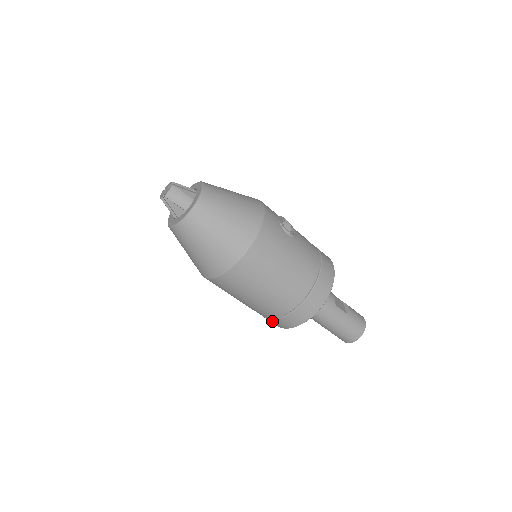
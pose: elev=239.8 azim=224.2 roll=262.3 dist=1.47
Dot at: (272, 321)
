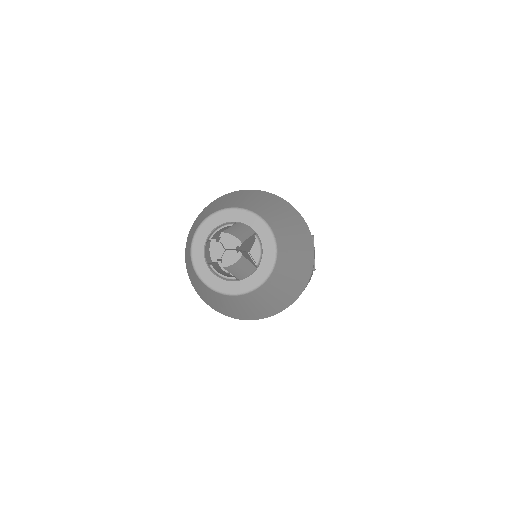
Dot at: occluded
